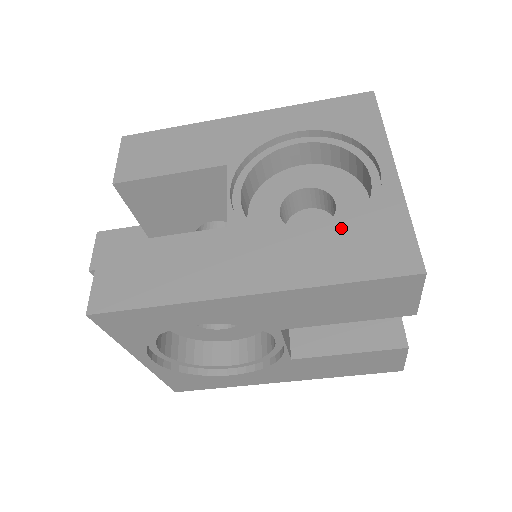
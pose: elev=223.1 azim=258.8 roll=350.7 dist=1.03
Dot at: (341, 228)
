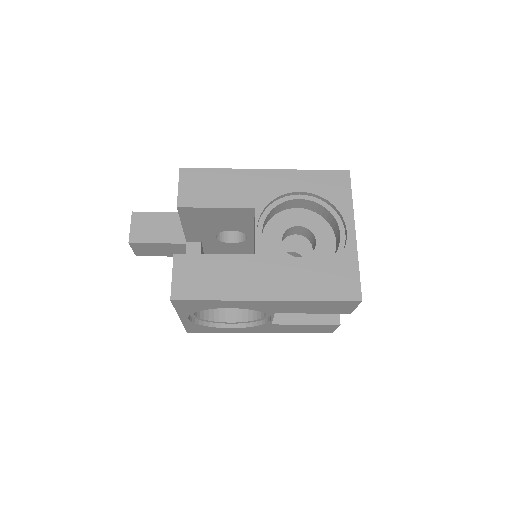
Dot at: (318, 258)
